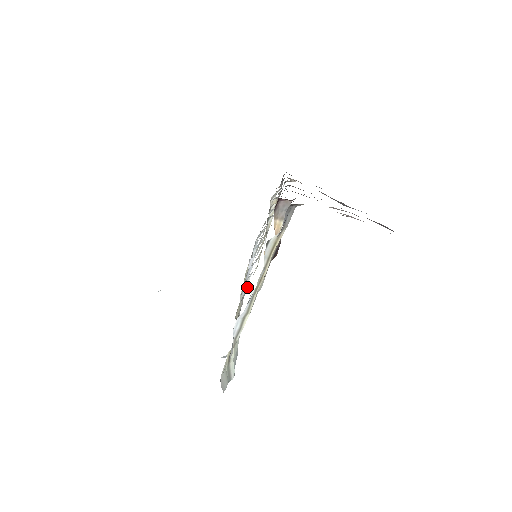
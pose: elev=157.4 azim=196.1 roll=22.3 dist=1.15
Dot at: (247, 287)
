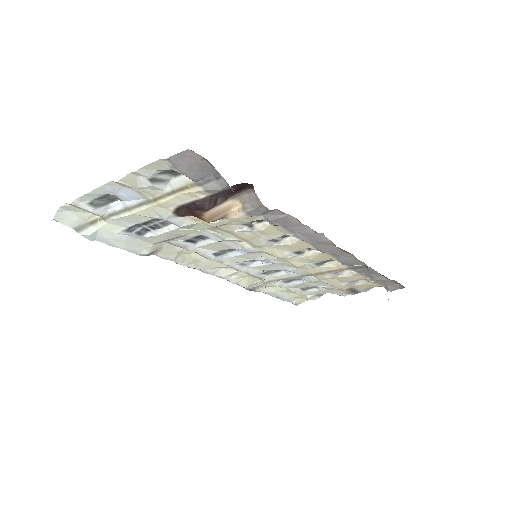
Dot at: (251, 288)
